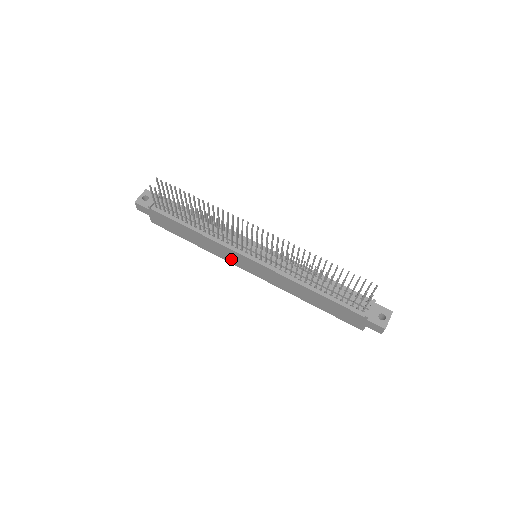
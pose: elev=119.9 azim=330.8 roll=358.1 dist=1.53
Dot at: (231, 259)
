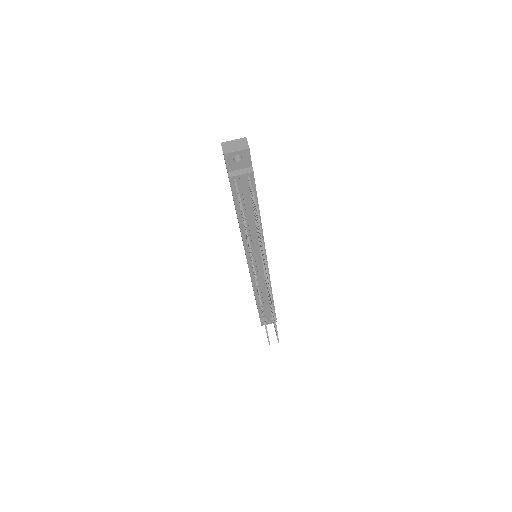
Dot at: occluded
